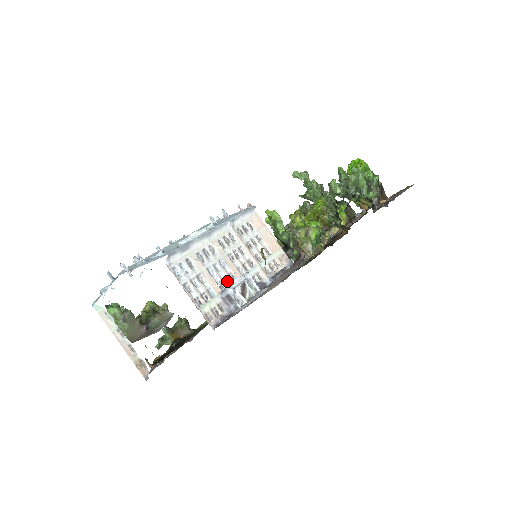
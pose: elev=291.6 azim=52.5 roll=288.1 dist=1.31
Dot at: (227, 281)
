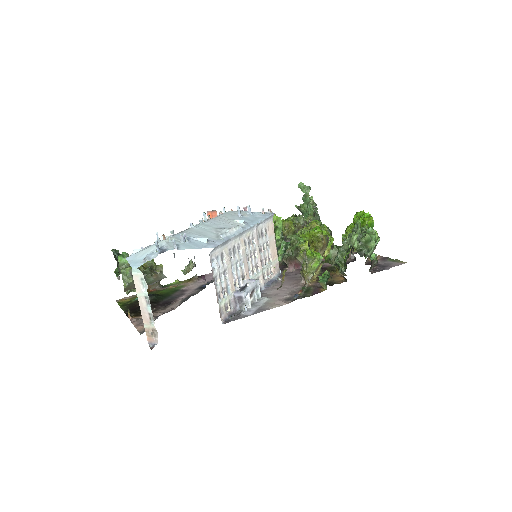
Dot at: (240, 280)
